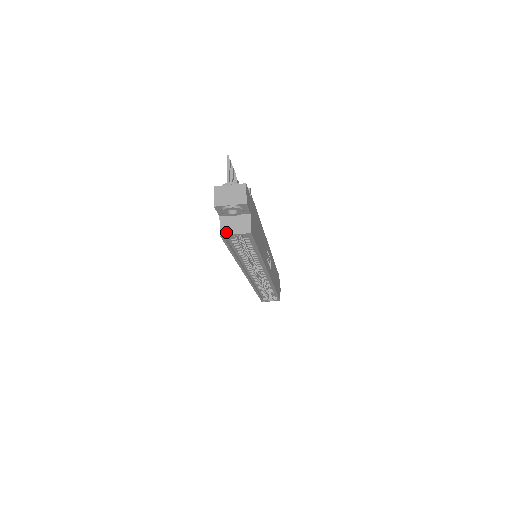
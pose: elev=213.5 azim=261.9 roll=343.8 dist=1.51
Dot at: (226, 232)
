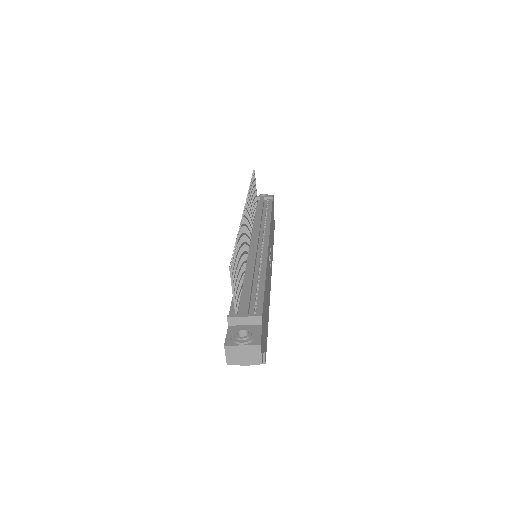
Dot at: occluded
